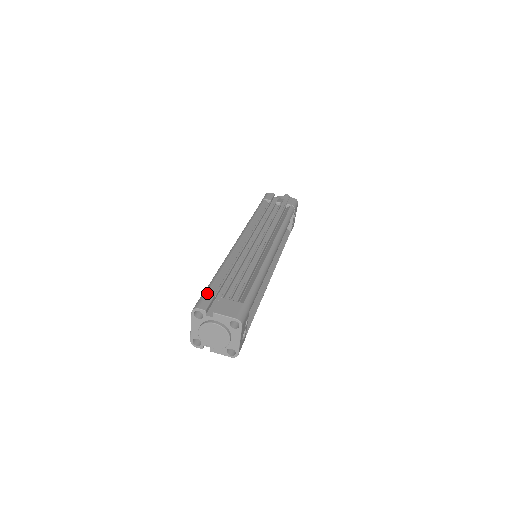
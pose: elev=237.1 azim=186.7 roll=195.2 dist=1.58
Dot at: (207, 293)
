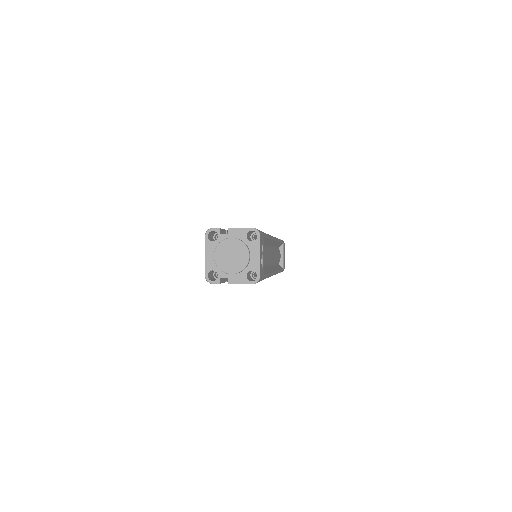
Dot at: occluded
